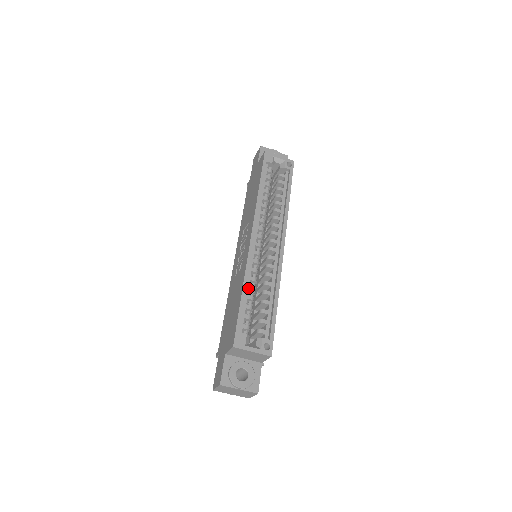
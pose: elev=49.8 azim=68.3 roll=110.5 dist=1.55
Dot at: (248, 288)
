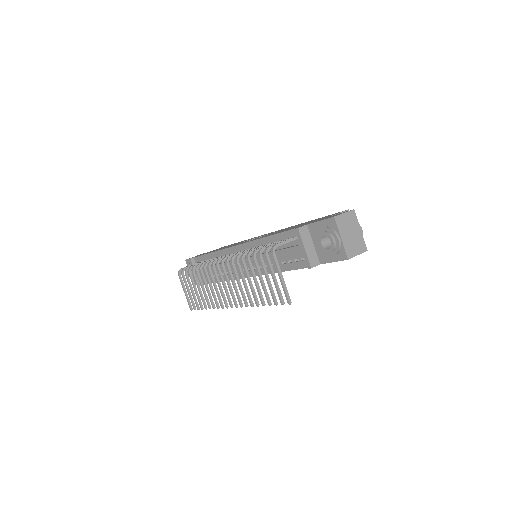
Dot at: occluded
